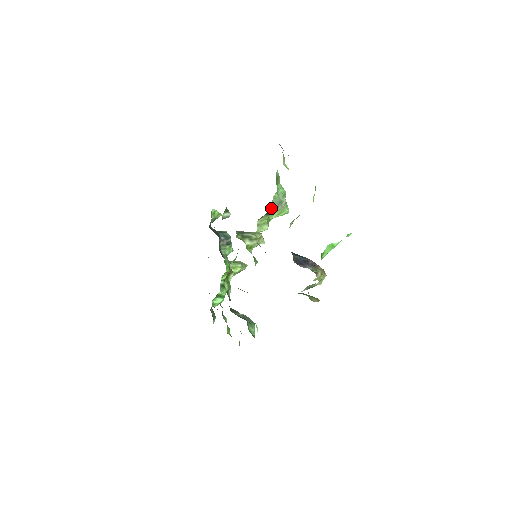
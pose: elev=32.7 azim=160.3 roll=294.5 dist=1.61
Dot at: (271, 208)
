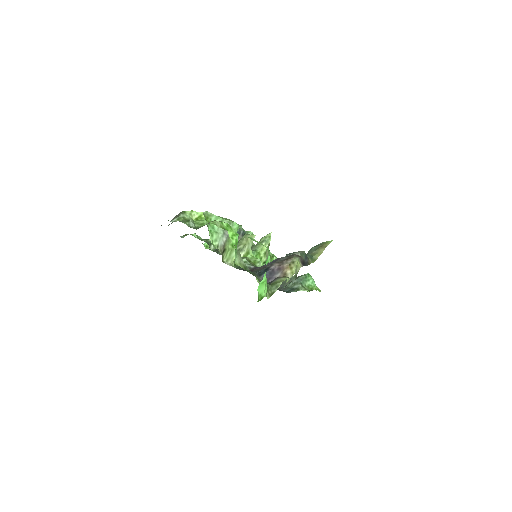
Dot at: (221, 248)
